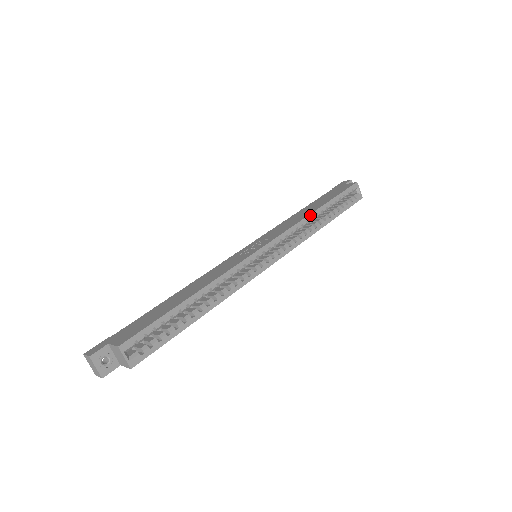
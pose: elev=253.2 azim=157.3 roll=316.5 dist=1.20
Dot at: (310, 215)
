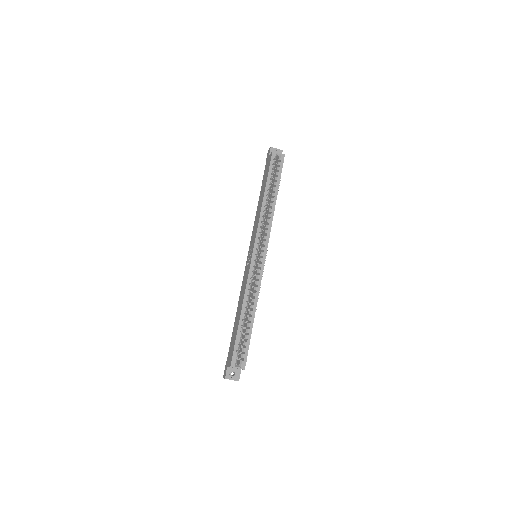
Dot at: (262, 206)
